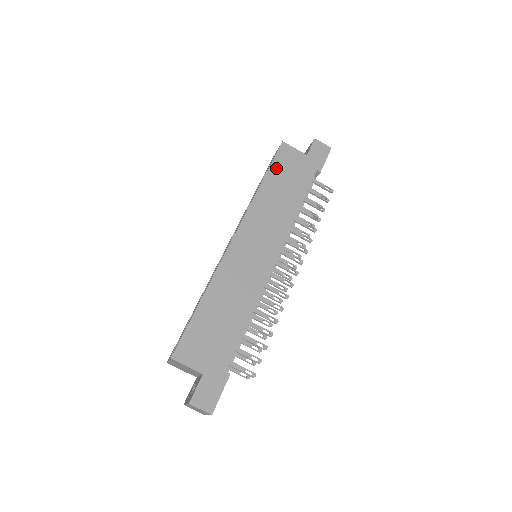
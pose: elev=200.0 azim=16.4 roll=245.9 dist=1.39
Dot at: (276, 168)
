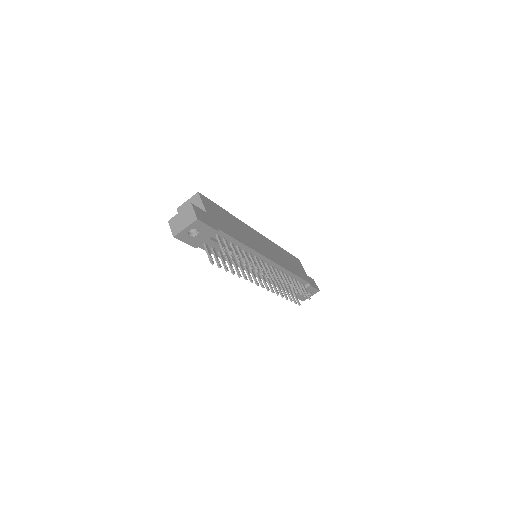
Dot at: (291, 256)
